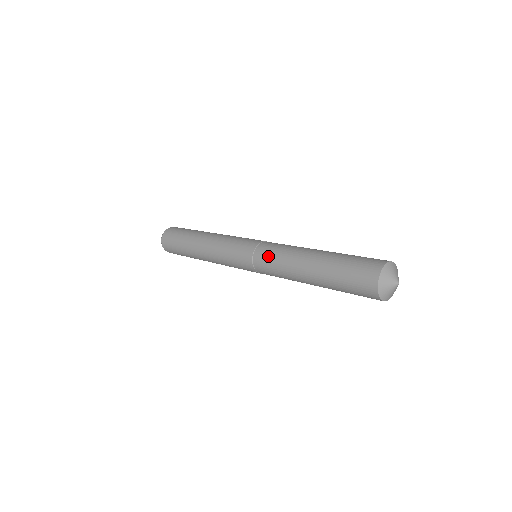
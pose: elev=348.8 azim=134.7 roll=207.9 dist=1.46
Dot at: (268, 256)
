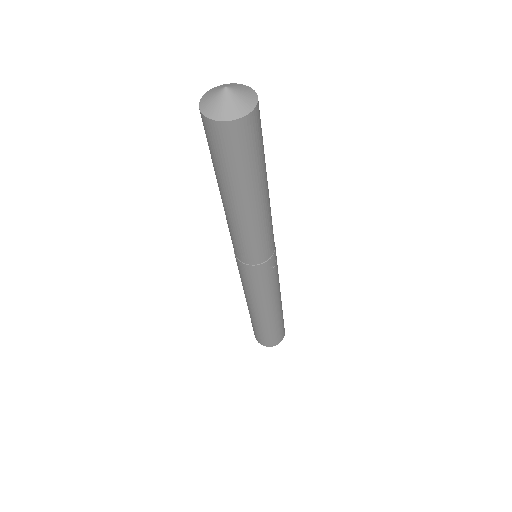
Dot at: occluded
